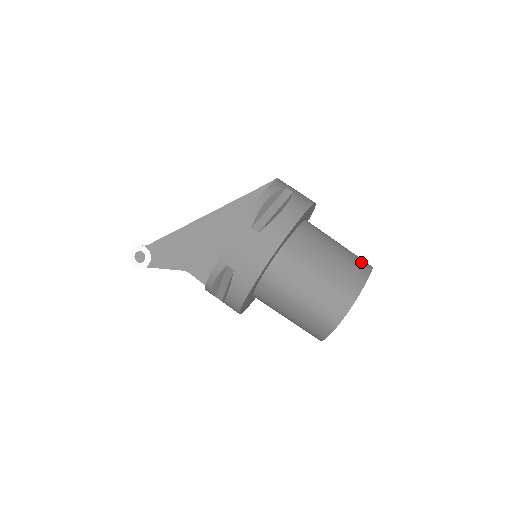
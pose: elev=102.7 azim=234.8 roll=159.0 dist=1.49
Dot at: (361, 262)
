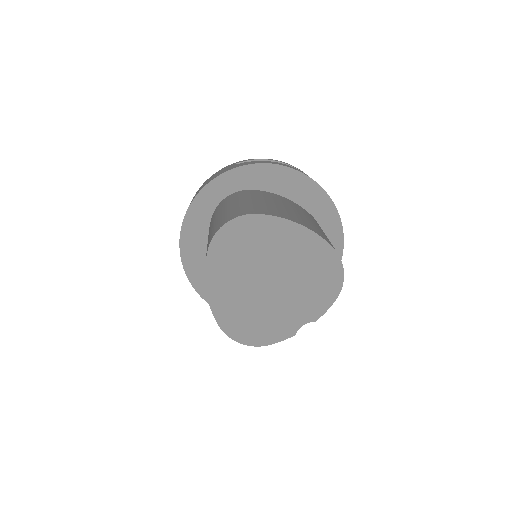
Dot at: (320, 233)
